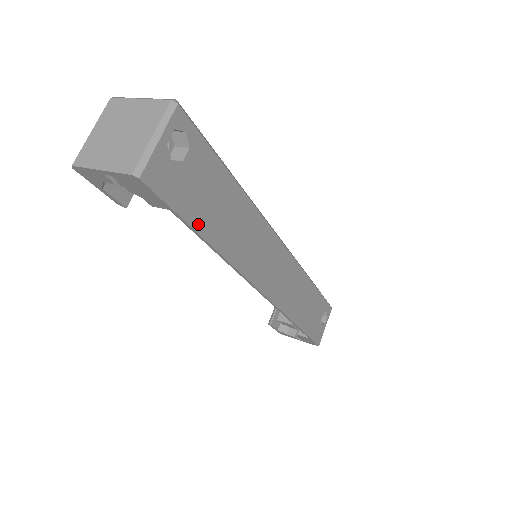
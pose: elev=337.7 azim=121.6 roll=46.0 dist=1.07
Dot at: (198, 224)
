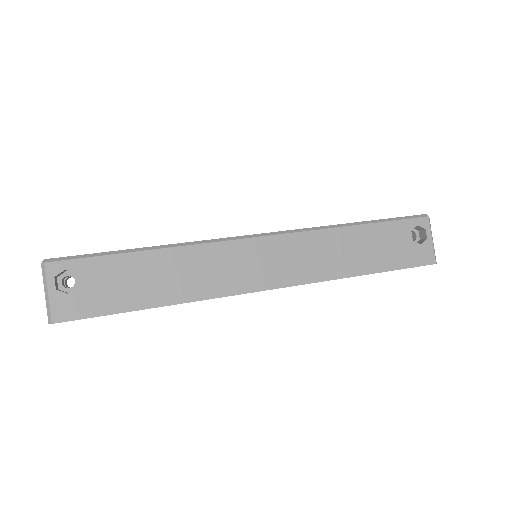
Dot at: (129, 306)
